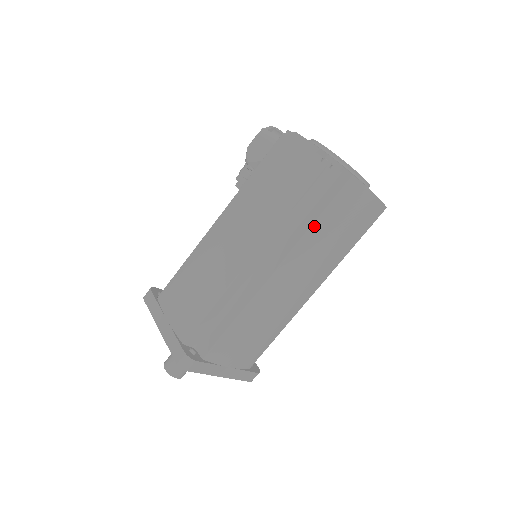
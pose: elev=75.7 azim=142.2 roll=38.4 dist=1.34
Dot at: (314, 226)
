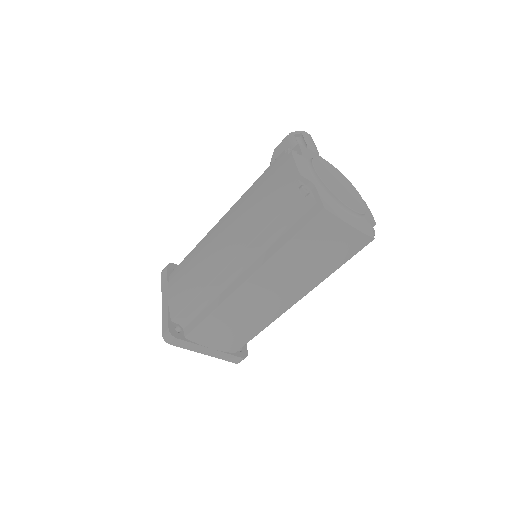
Dot at: (284, 248)
